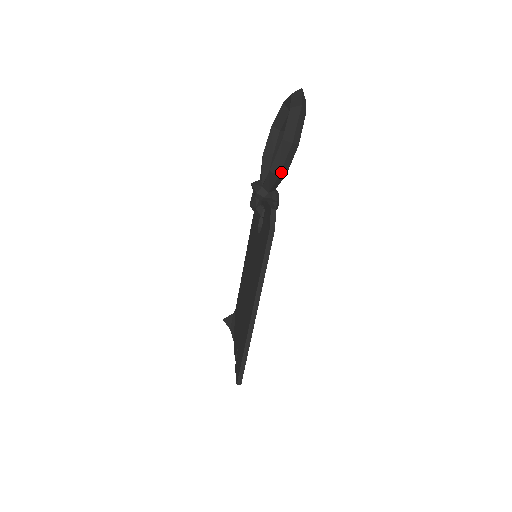
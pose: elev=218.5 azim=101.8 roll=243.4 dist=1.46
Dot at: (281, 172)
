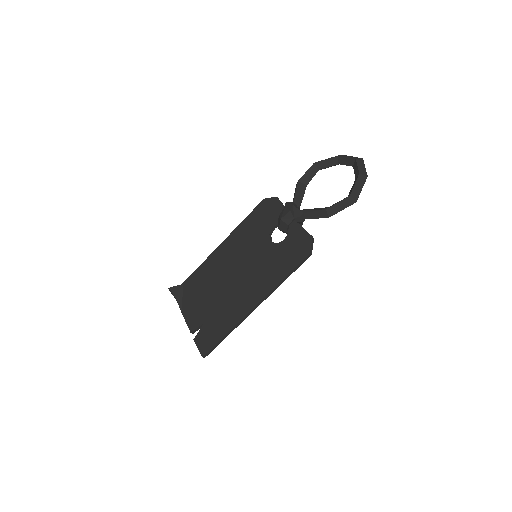
Dot at: occluded
